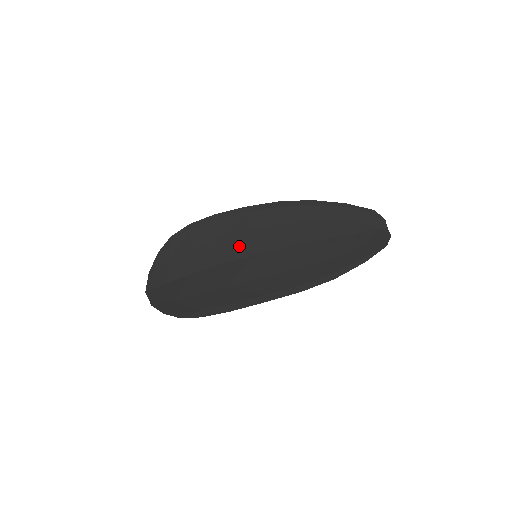
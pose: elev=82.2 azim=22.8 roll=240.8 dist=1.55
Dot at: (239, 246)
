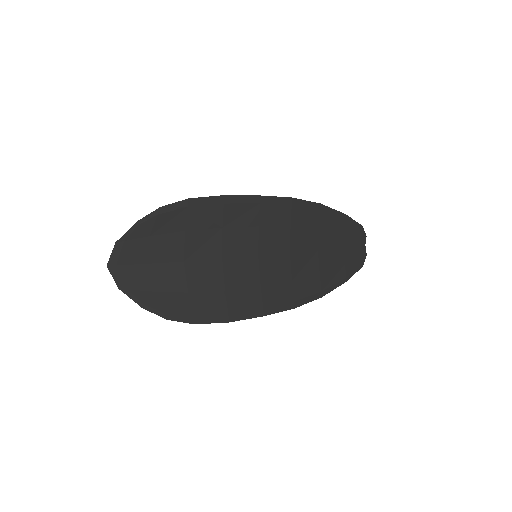
Dot at: (243, 243)
